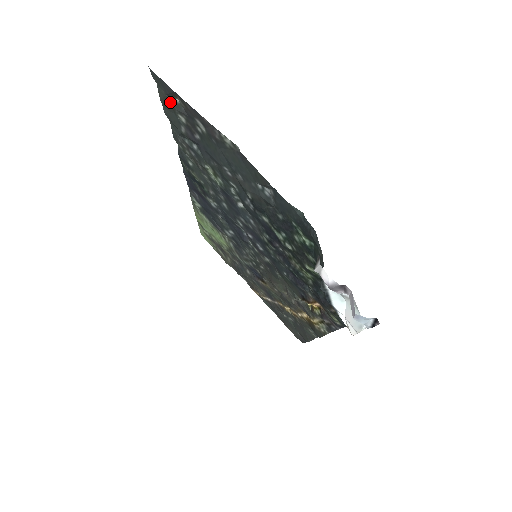
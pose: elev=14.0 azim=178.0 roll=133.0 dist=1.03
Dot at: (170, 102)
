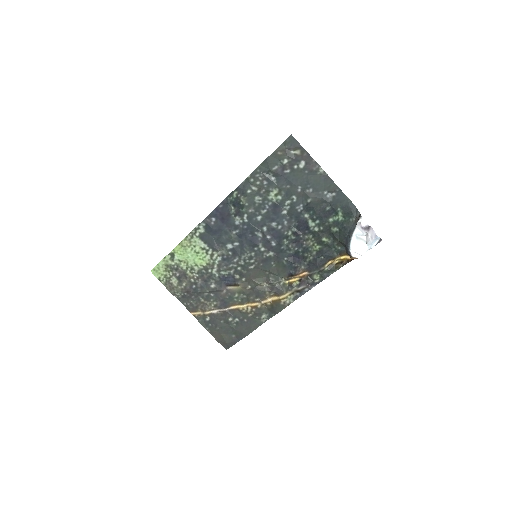
Dot at: (285, 152)
